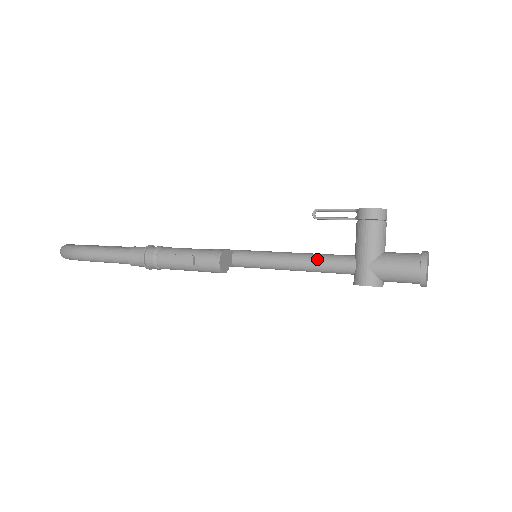
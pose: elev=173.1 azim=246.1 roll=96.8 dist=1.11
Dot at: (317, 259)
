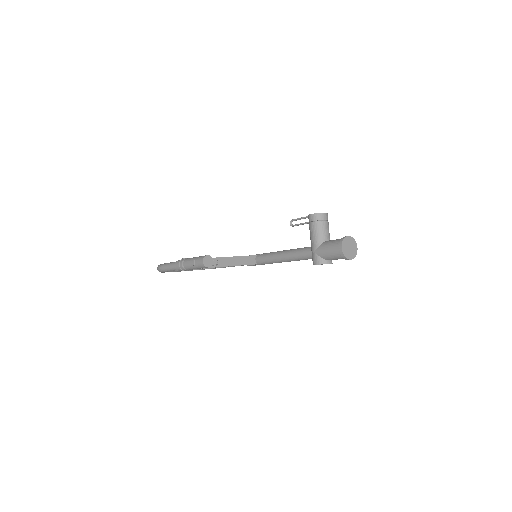
Dot at: (293, 252)
